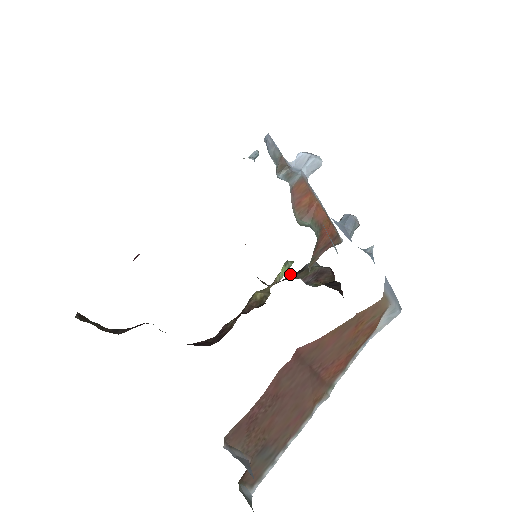
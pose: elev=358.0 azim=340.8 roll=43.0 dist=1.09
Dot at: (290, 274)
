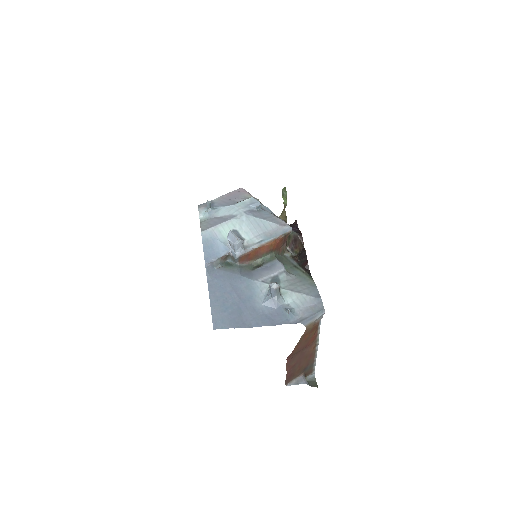
Dot at: occluded
